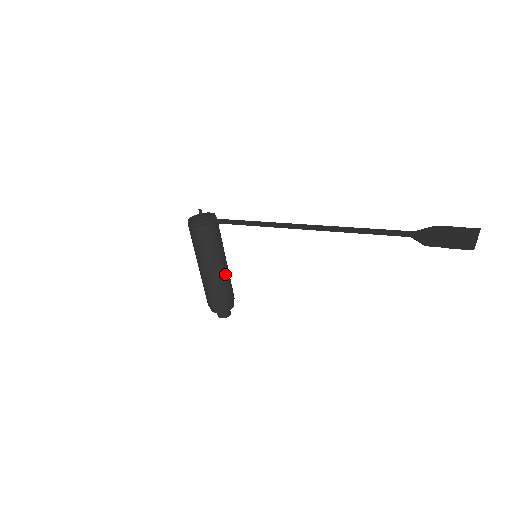
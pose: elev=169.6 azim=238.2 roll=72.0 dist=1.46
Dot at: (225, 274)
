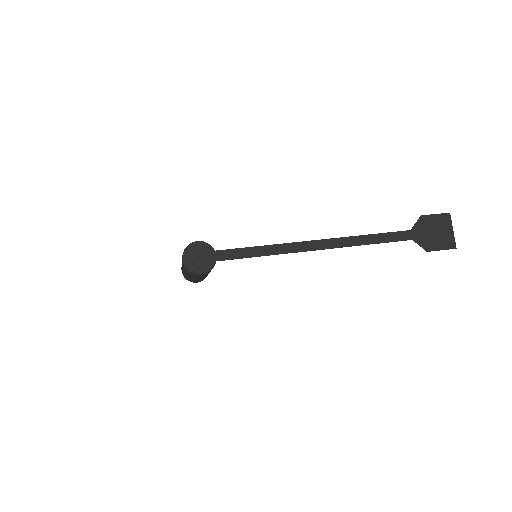
Dot at: occluded
